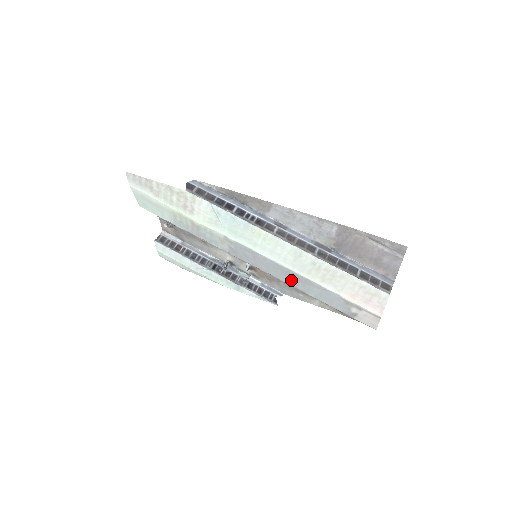
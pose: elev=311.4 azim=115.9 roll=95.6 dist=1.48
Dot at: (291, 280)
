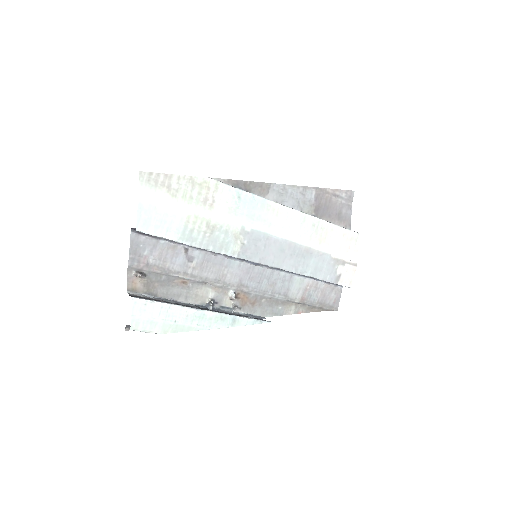
Dot at: (294, 262)
